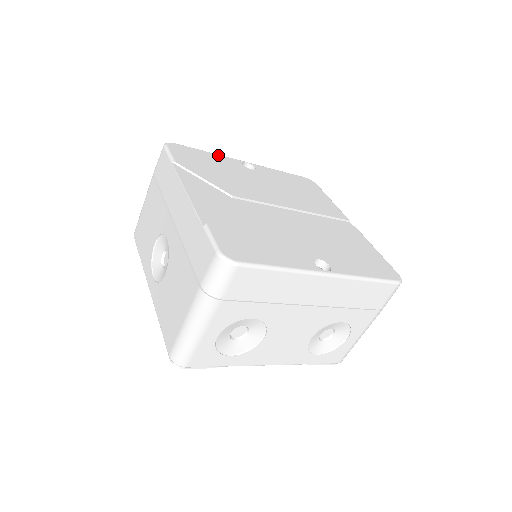
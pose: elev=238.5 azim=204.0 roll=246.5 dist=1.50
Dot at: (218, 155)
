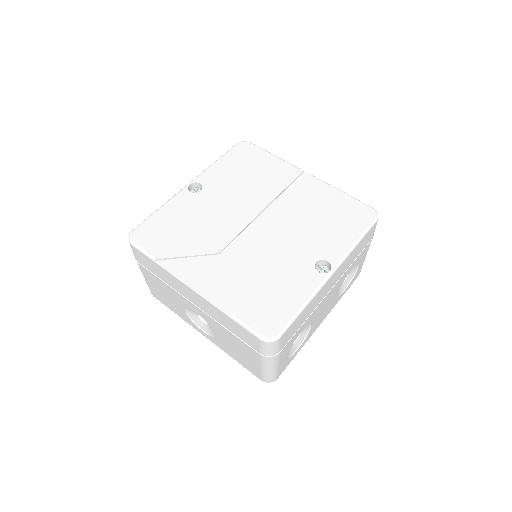
Dot at: (168, 203)
